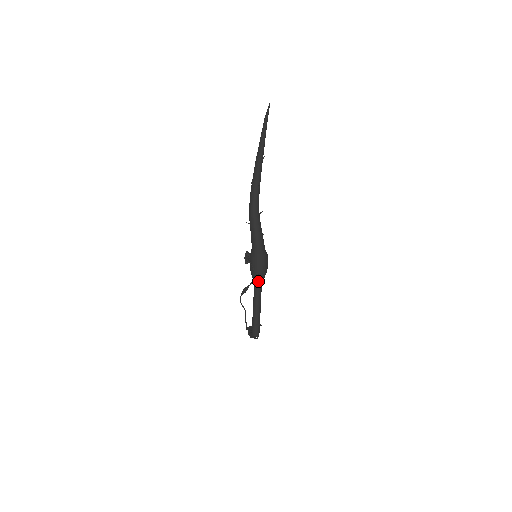
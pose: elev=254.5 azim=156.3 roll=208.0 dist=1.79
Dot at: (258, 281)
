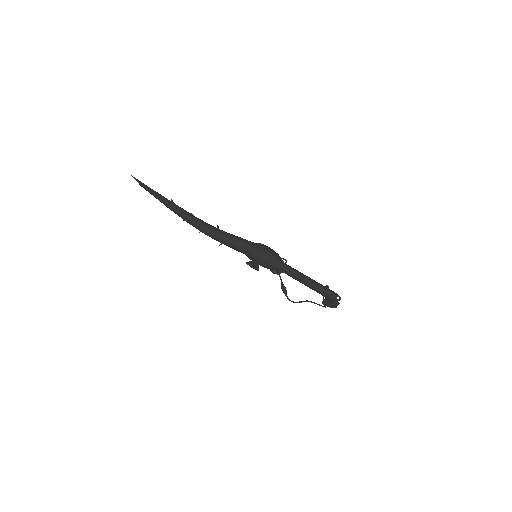
Dot at: (281, 265)
